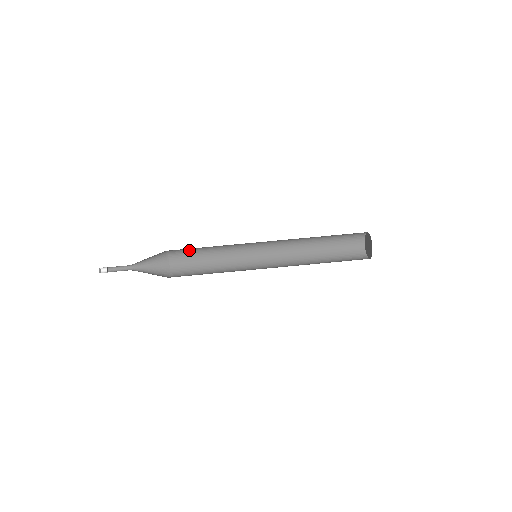
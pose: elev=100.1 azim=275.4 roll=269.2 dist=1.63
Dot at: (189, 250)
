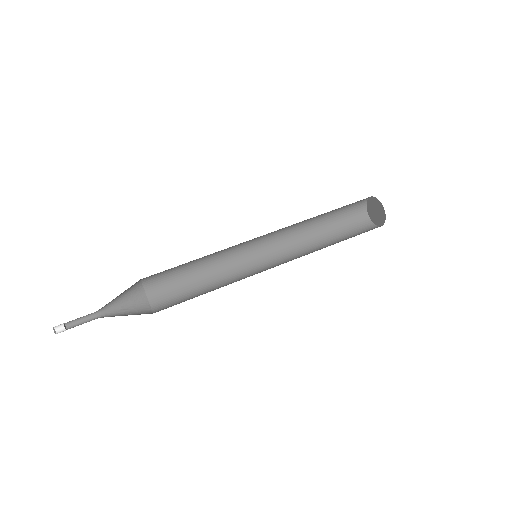
Dot at: (171, 278)
